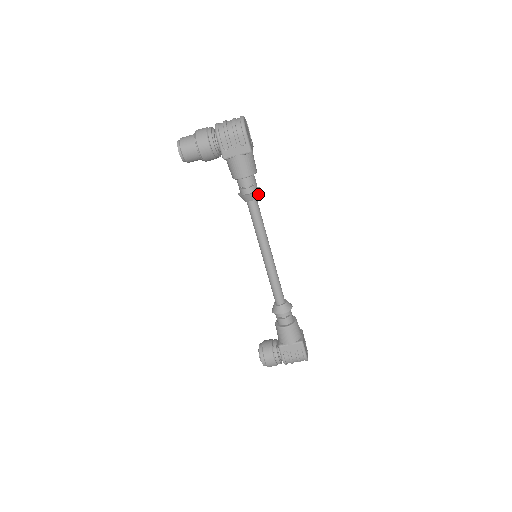
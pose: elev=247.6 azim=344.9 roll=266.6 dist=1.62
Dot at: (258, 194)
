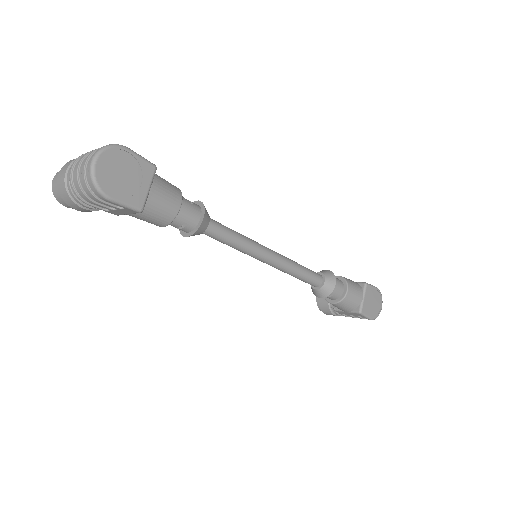
Dot at: (203, 227)
